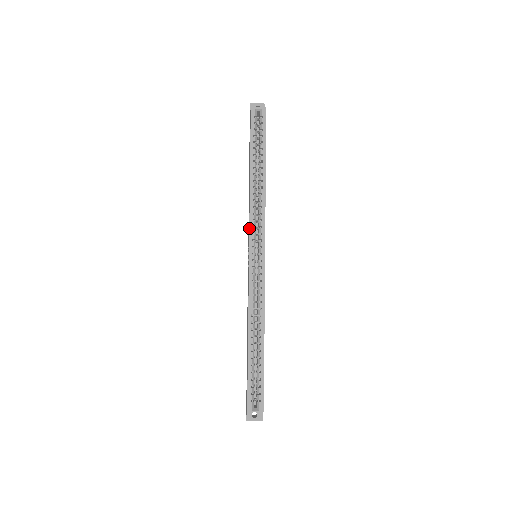
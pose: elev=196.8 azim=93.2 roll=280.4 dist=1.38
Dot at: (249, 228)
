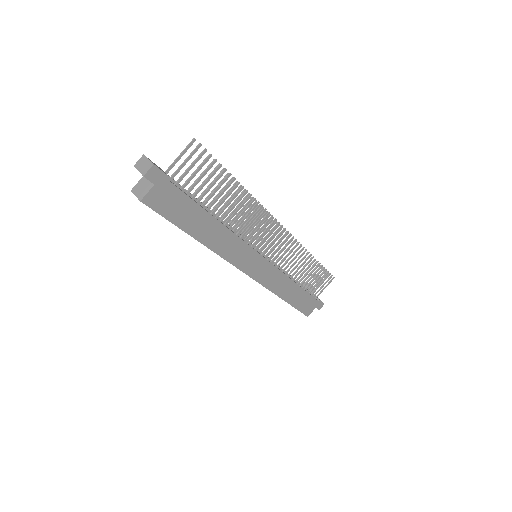
Dot at: occluded
